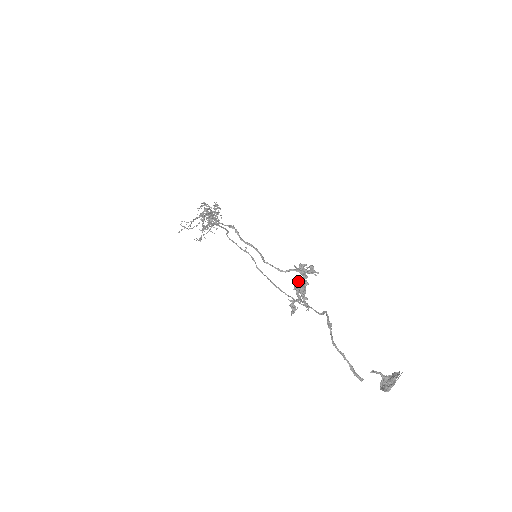
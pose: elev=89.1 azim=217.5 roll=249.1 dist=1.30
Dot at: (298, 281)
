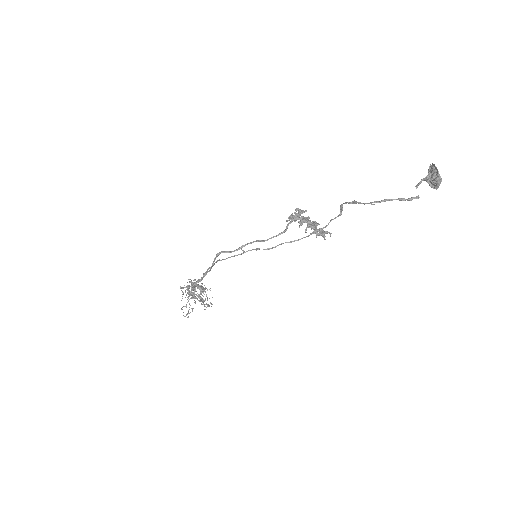
Dot at: (301, 222)
